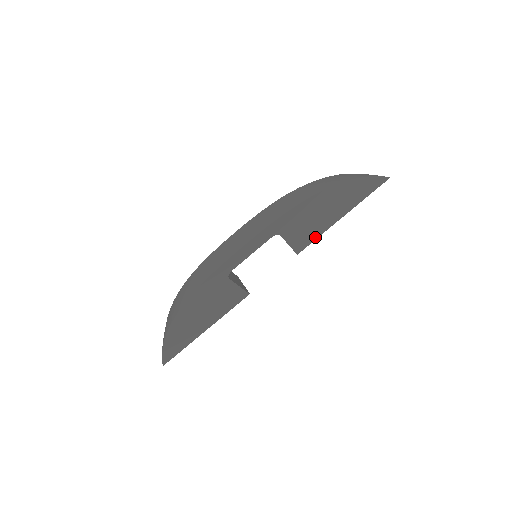
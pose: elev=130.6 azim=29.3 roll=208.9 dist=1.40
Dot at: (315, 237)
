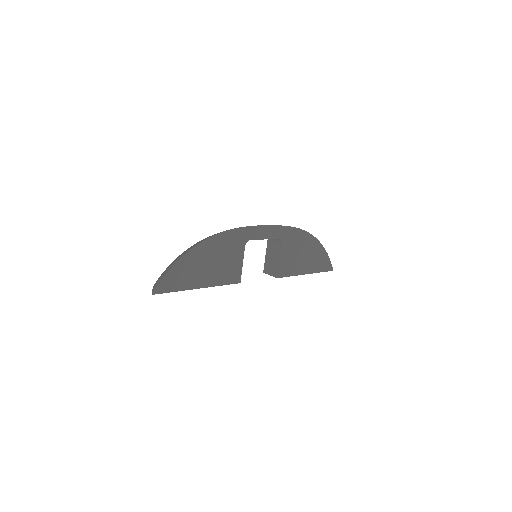
Dot at: (290, 274)
